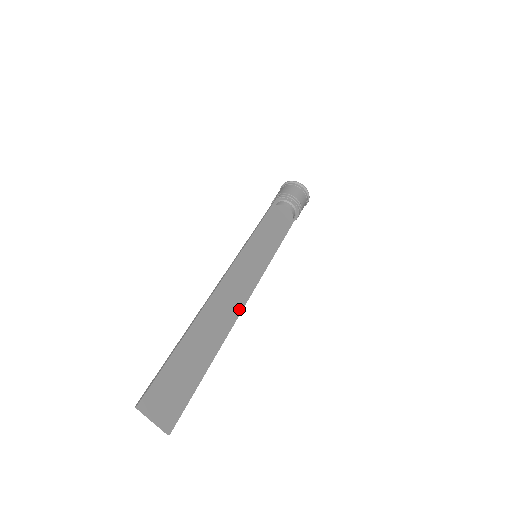
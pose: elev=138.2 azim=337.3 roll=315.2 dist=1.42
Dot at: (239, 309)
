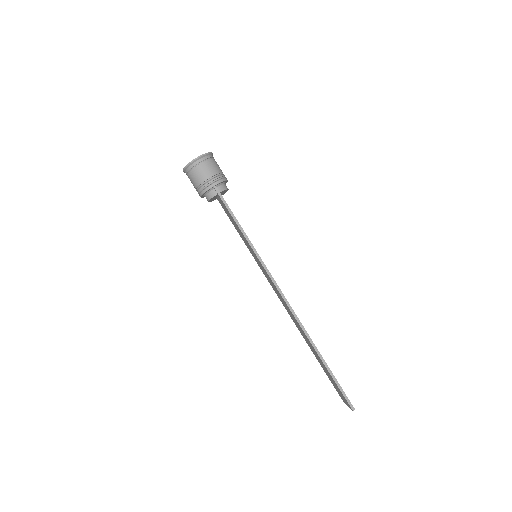
Dot at: occluded
